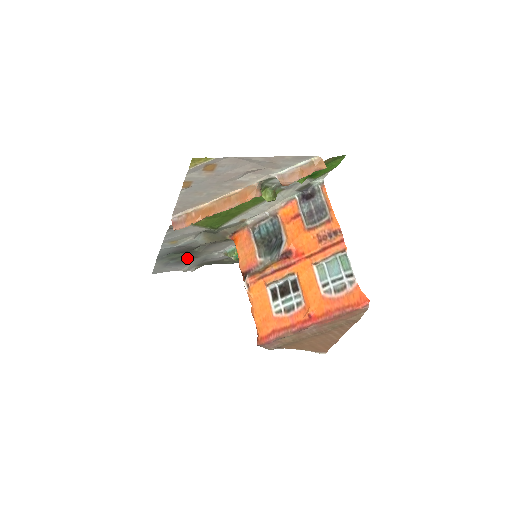
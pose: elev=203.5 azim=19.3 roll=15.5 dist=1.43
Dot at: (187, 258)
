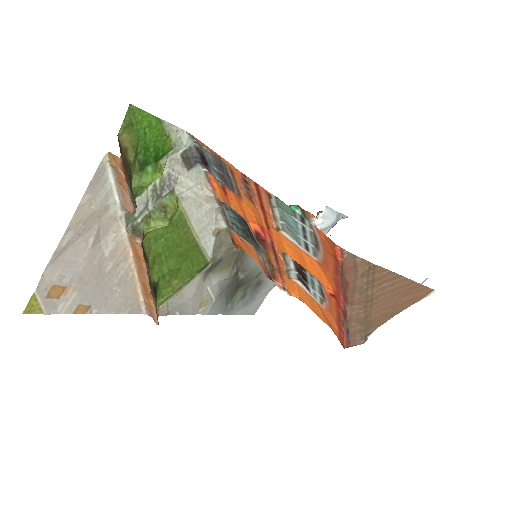
Dot at: (253, 283)
